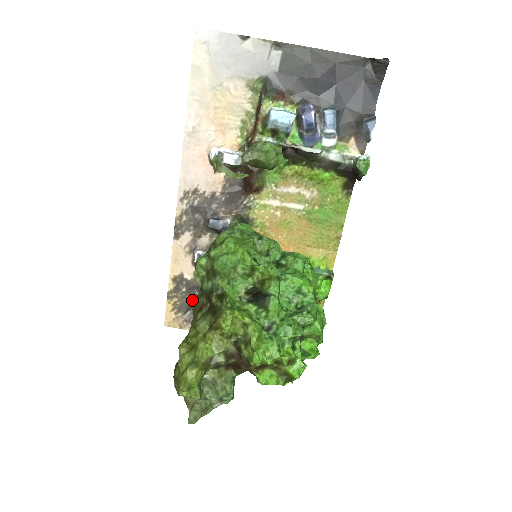
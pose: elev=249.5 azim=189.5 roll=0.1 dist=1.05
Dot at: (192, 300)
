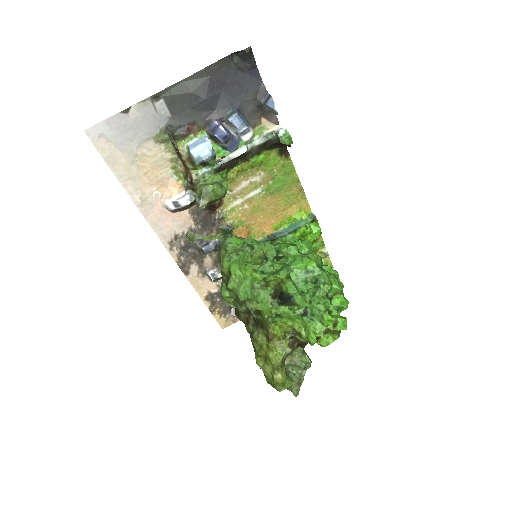
Dot at: occluded
